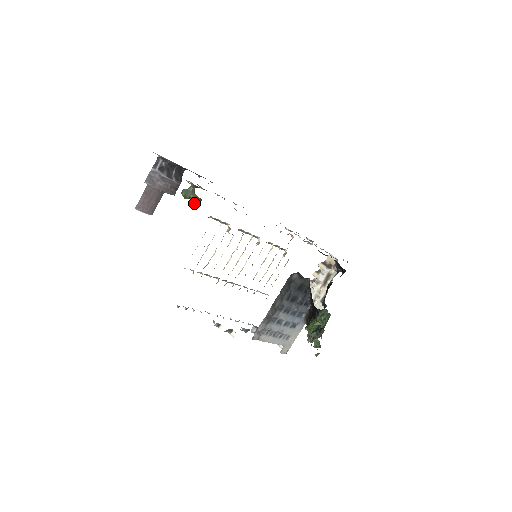
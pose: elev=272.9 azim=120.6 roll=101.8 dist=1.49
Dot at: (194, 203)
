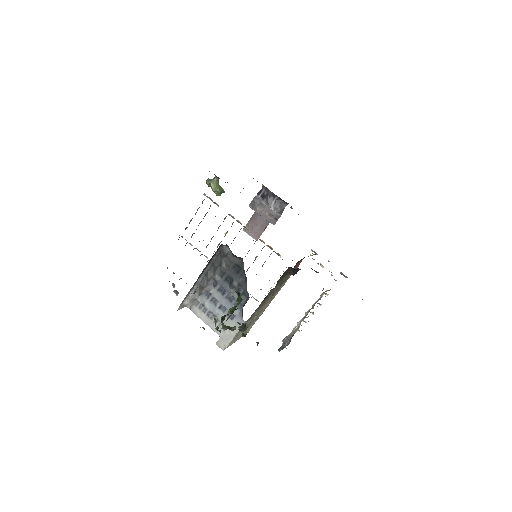
Dot at: (213, 190)
